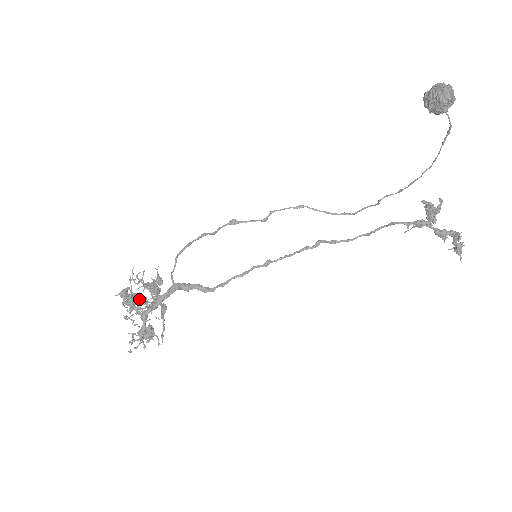
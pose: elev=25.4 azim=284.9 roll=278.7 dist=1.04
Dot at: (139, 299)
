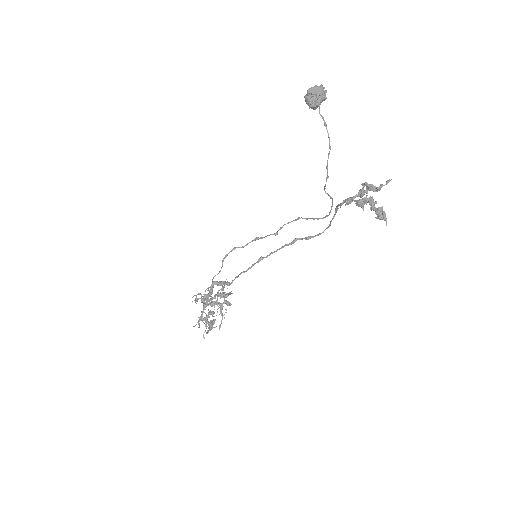
Dot at: (217, 304)
